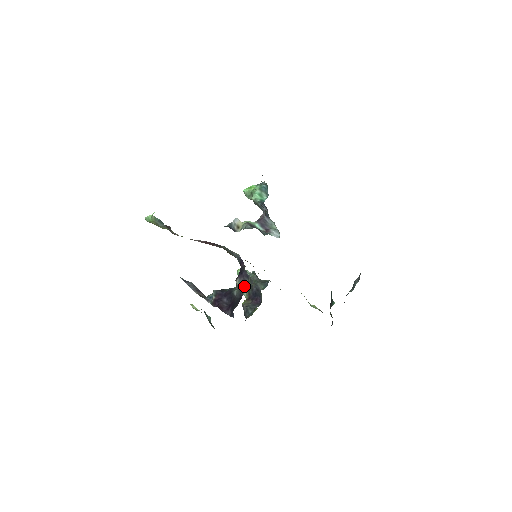
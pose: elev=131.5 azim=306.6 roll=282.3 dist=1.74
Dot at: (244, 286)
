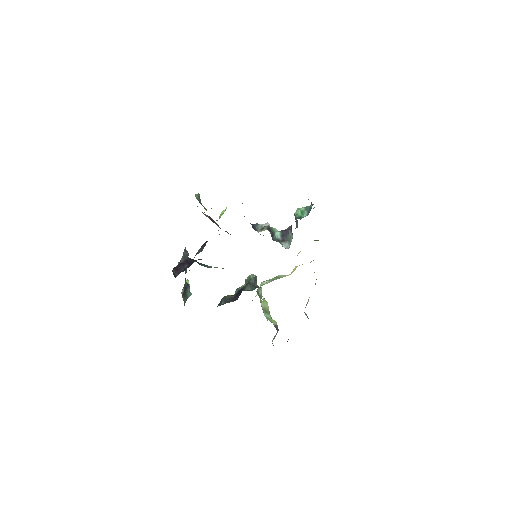
Dot at: (198, 253)
